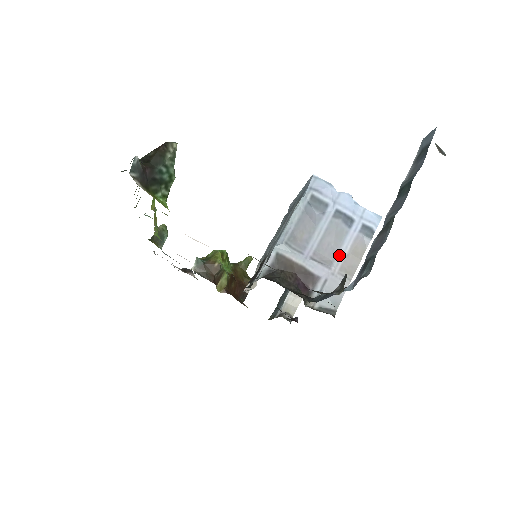
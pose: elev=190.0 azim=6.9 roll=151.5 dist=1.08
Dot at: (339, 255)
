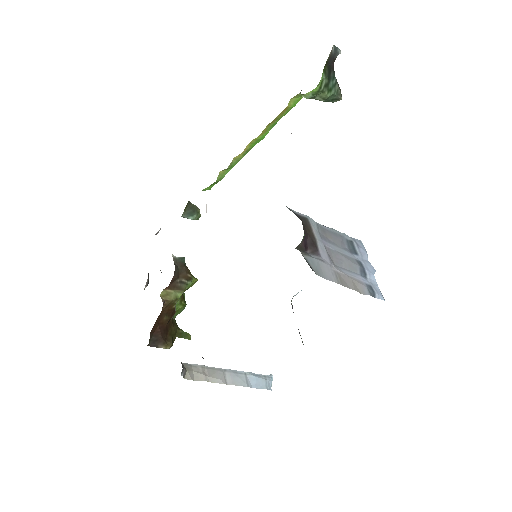
Dot at: (343, 270)
